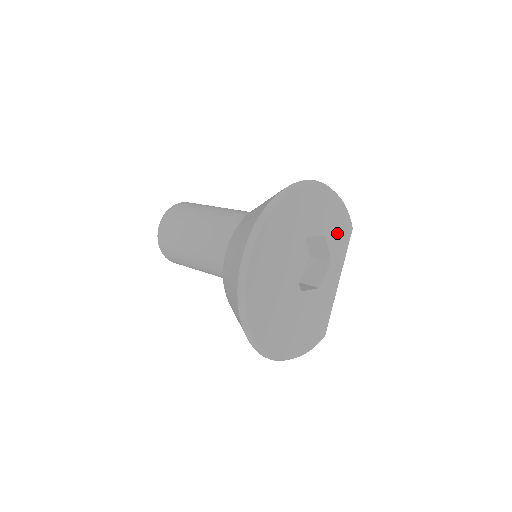
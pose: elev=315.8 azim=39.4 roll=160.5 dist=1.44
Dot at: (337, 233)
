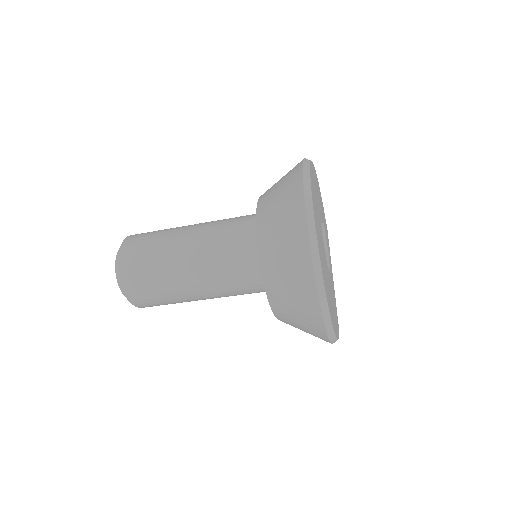
Dot at: (325, 227)
